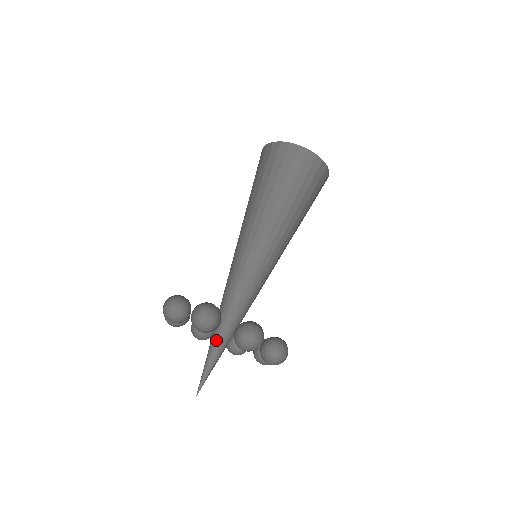
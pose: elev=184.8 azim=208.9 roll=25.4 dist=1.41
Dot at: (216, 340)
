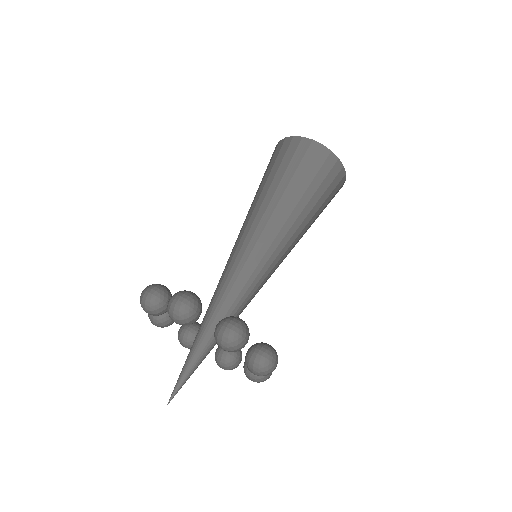
Dot at: (205, 345)
